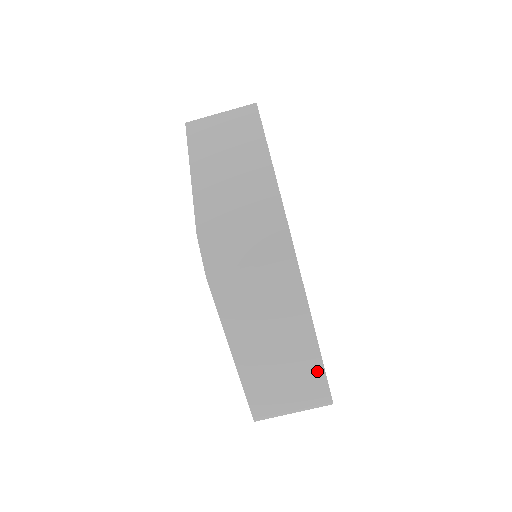
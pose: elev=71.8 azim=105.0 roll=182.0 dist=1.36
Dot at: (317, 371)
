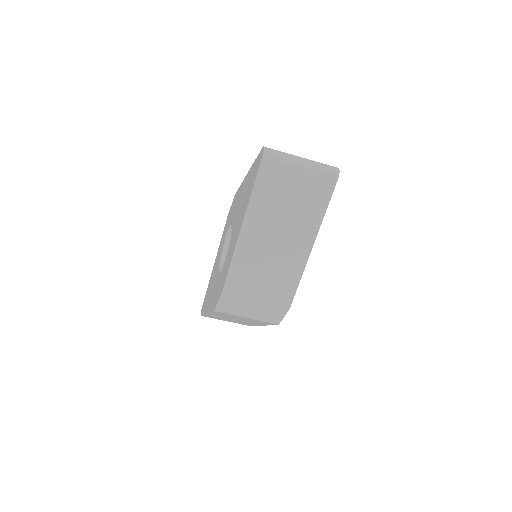
Dot at: occluded
